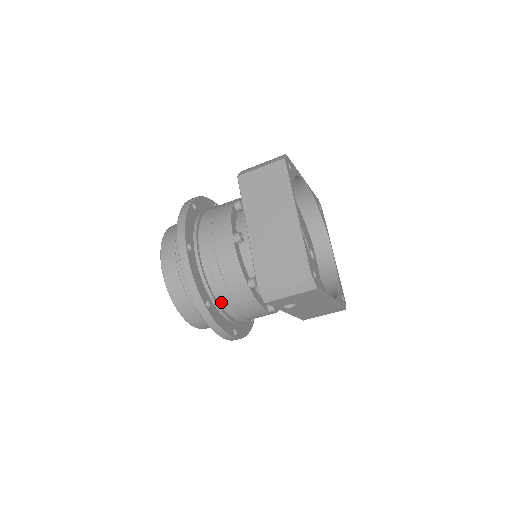
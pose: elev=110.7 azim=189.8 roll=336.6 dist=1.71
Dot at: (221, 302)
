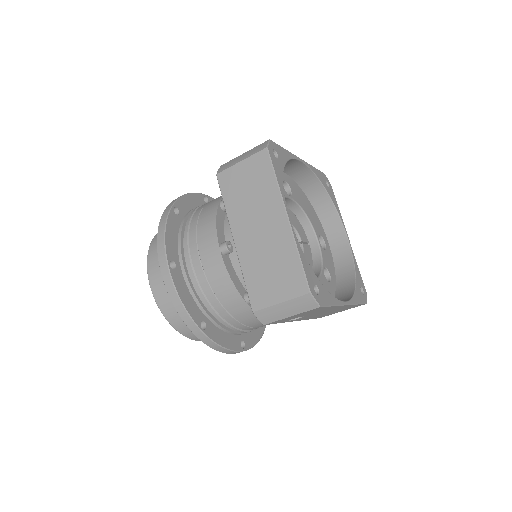
Dot at: (219, 320)
